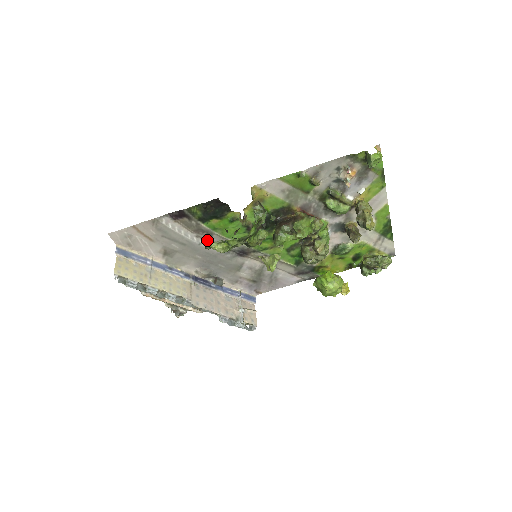
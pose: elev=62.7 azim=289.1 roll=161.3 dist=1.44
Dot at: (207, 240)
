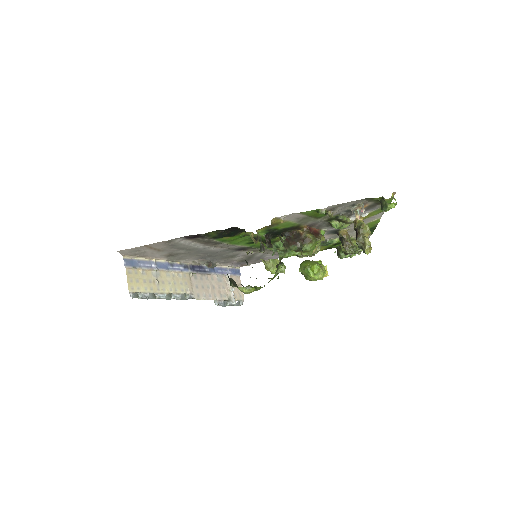
Dot at: (234, 281)
